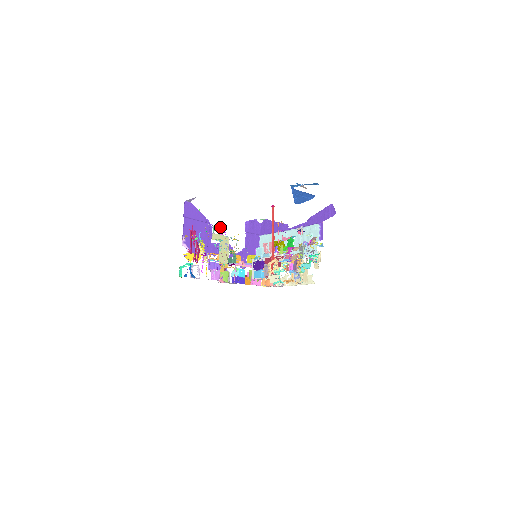
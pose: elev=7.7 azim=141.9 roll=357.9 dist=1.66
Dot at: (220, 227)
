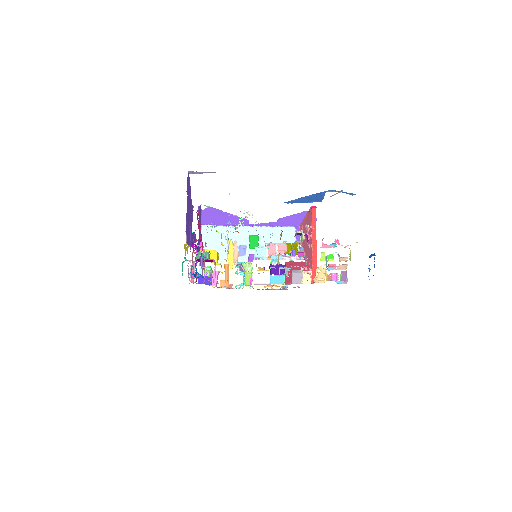
Dot at: (242, 218)
